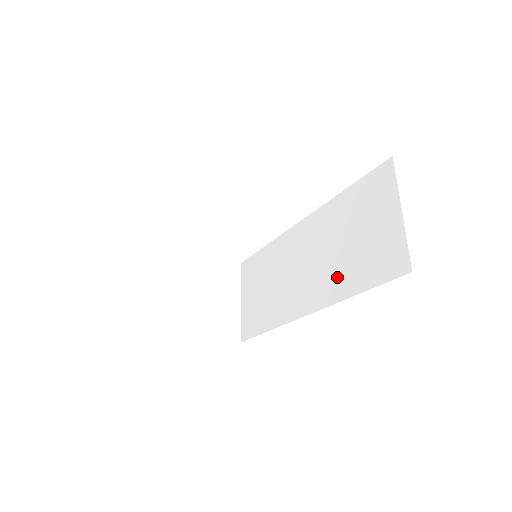
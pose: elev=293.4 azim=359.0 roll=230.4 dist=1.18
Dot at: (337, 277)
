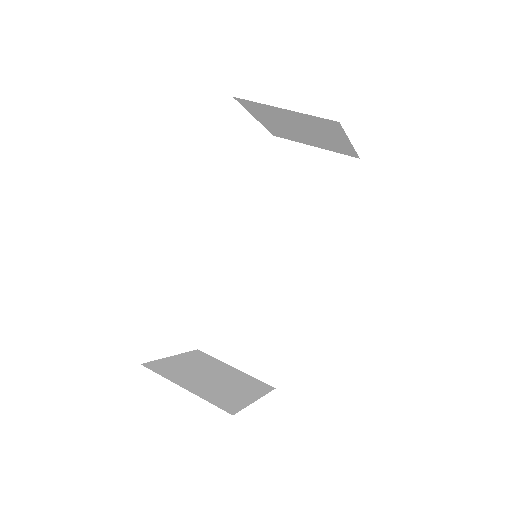
Dot at: (313, 225)
